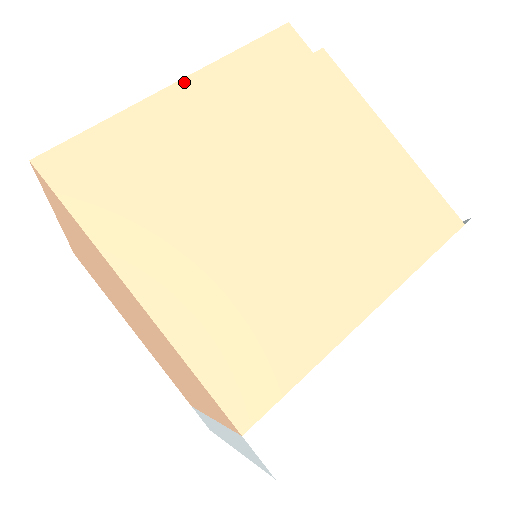
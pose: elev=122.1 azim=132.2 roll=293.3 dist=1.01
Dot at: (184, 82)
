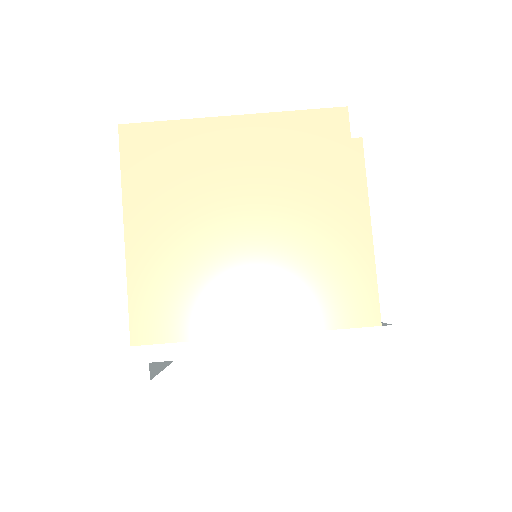
Dot at: (239, 118)
